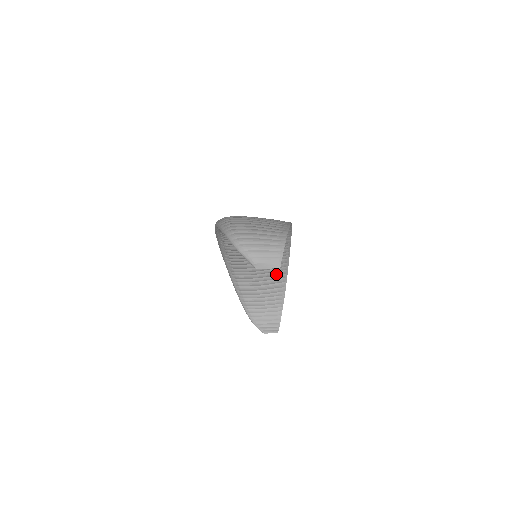
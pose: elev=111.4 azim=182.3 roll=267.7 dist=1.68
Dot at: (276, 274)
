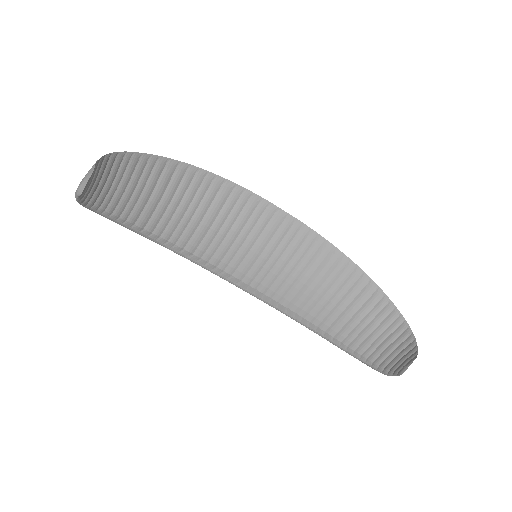
Dot at: (343, 277)
